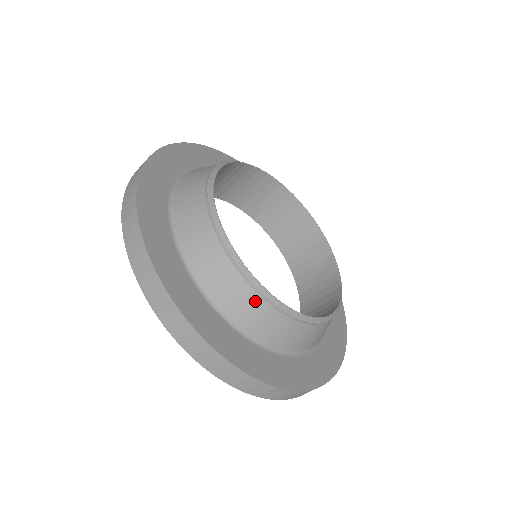
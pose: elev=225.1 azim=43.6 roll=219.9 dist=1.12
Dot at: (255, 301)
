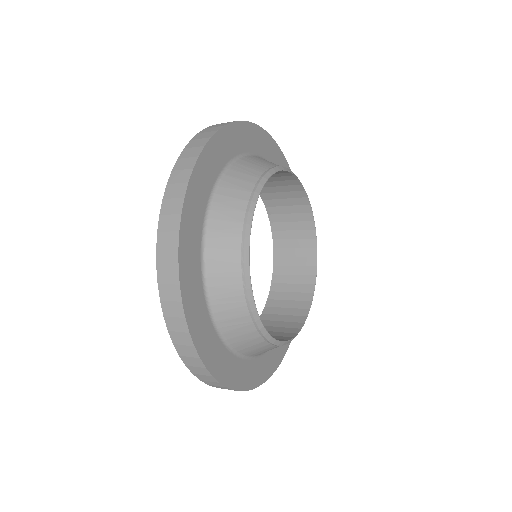
Dot at: occluded
